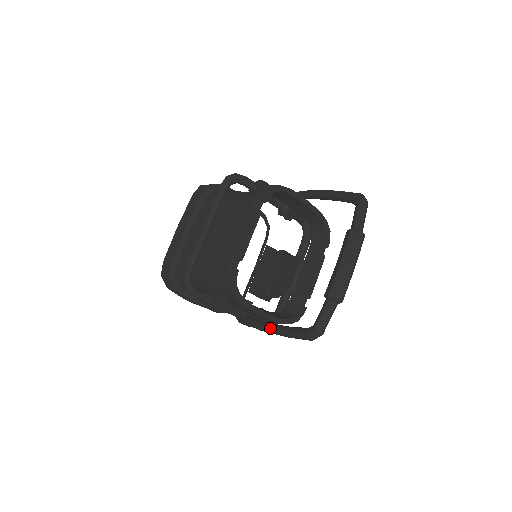
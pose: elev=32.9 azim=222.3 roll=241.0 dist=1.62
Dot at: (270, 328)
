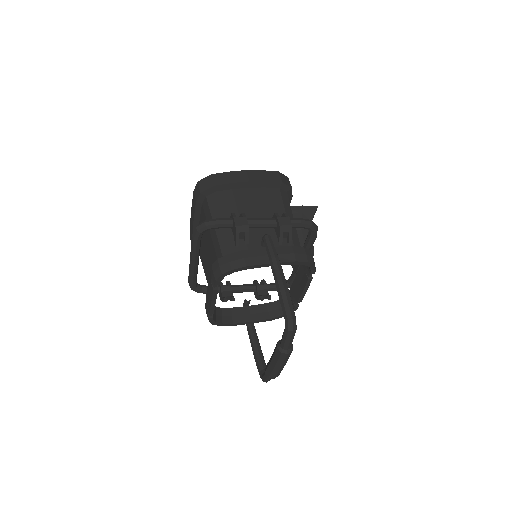
Dot at: (250, 341)
